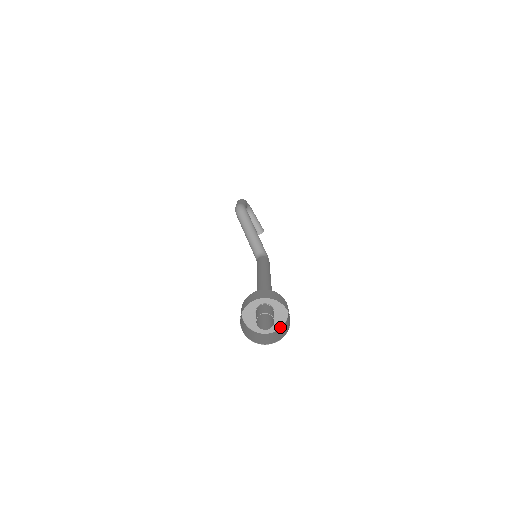
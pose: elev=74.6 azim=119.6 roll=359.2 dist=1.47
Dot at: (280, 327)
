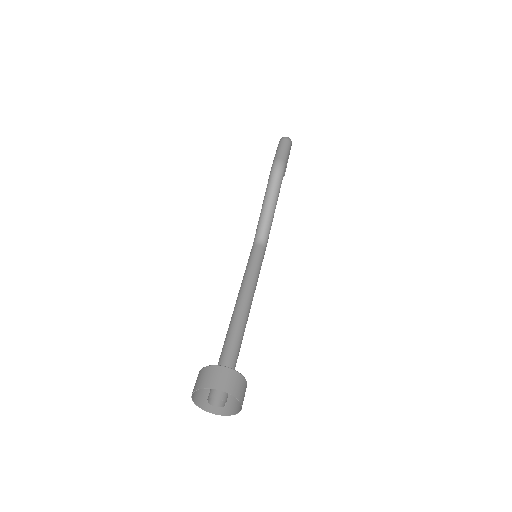
Dot at: occluded
